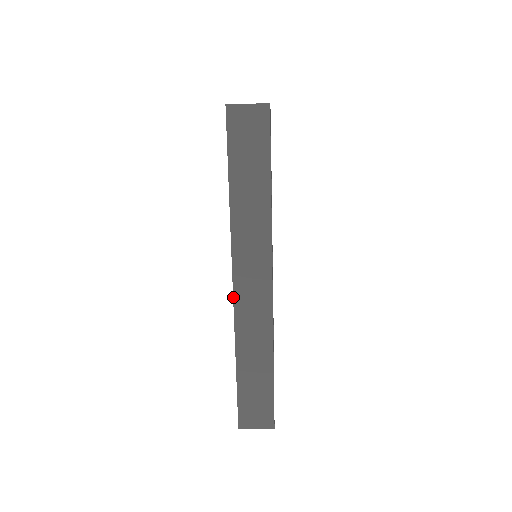
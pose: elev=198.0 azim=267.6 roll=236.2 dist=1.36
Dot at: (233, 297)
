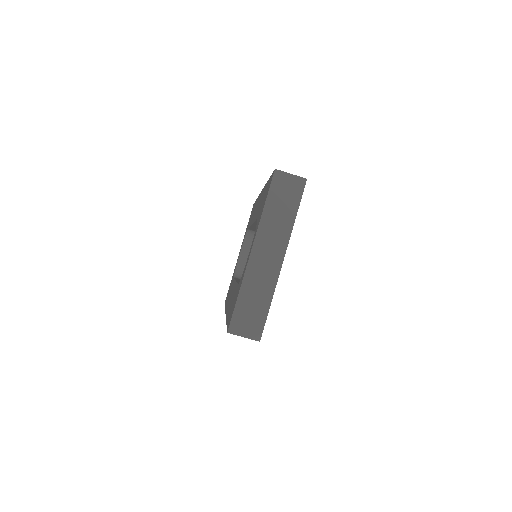
Dot at: (262, 189)
